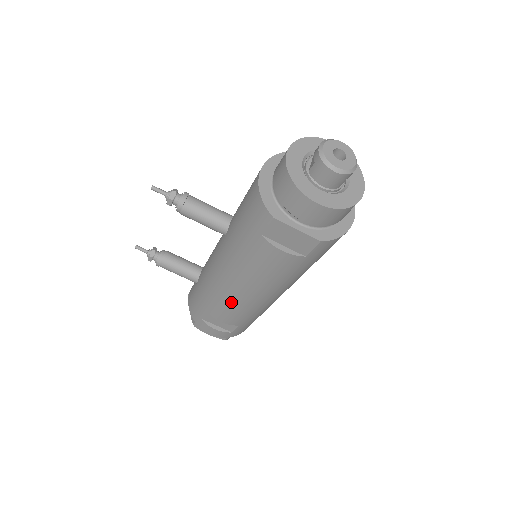
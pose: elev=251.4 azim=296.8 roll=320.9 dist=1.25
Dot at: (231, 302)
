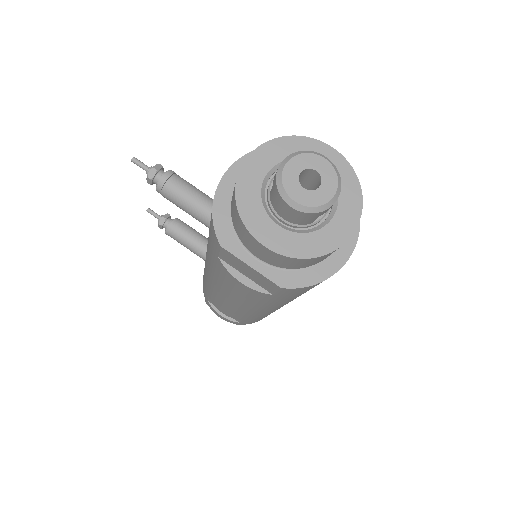
Dot at: (221, 302)
